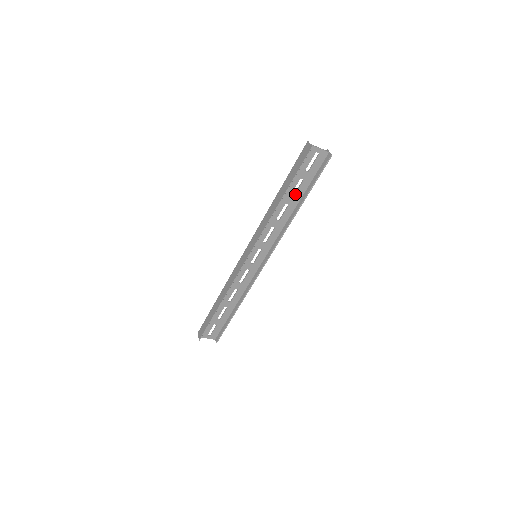
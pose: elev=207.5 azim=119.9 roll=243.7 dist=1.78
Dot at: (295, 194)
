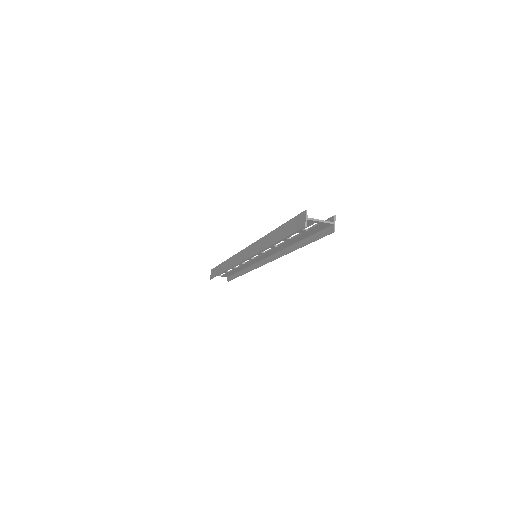
Dot at: (293, 238)
